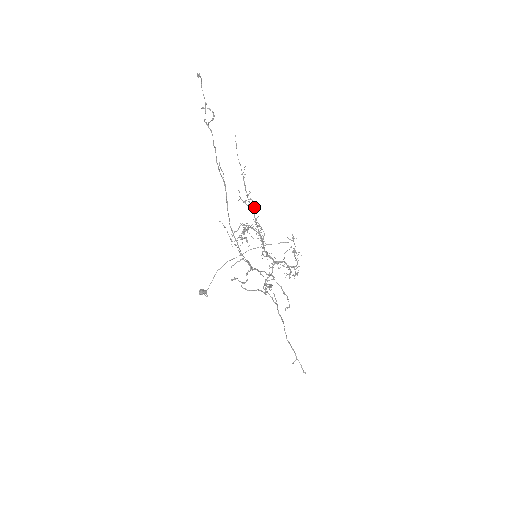
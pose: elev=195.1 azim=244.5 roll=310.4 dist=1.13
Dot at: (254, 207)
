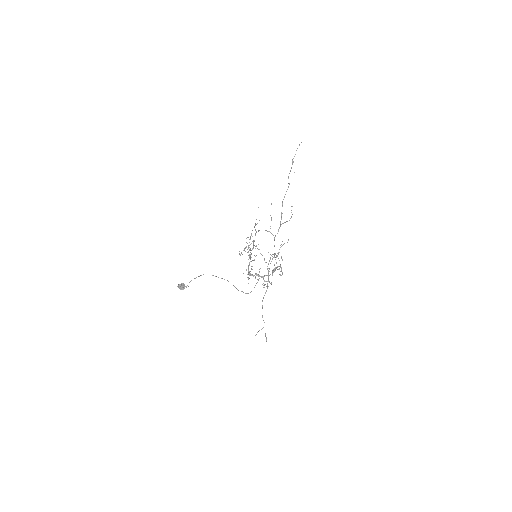
Dot at: occluded
